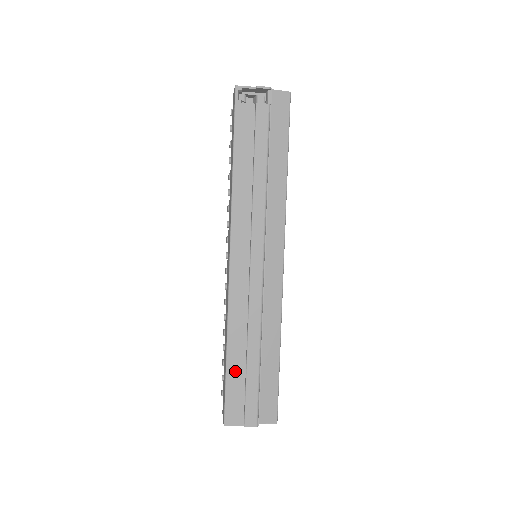
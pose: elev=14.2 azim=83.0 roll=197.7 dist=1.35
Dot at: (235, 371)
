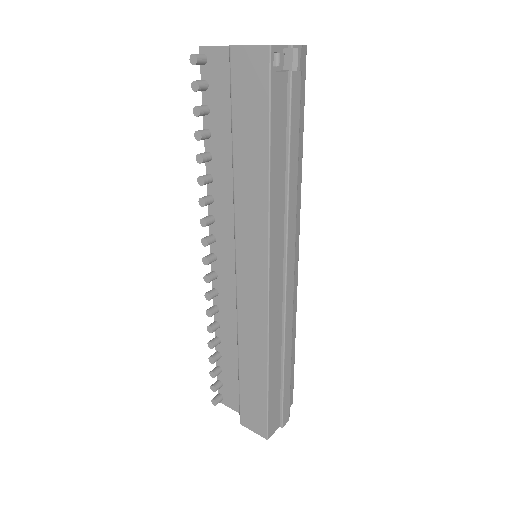
Dot at: (274, 388)
